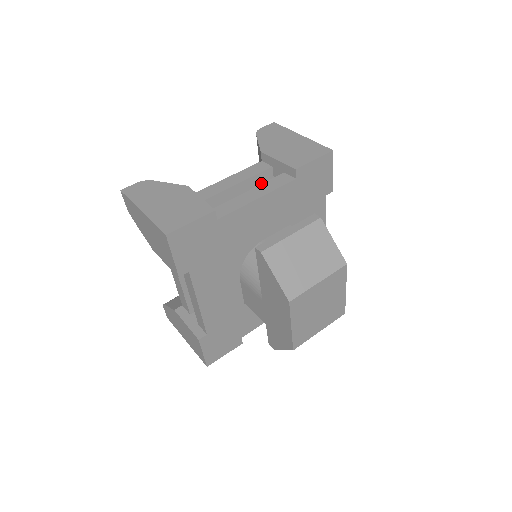
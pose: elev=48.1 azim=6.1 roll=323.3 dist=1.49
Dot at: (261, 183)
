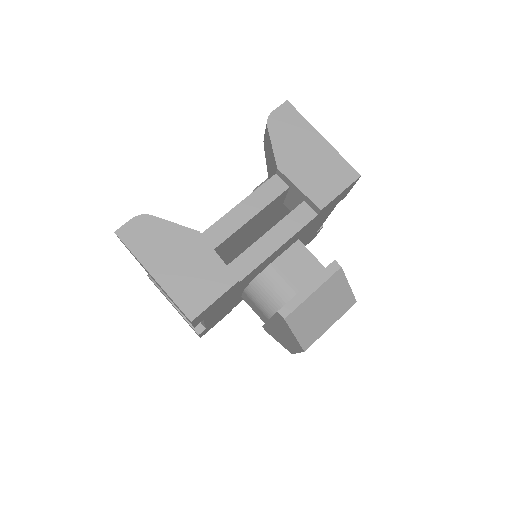
Dot at: (274, 203)
